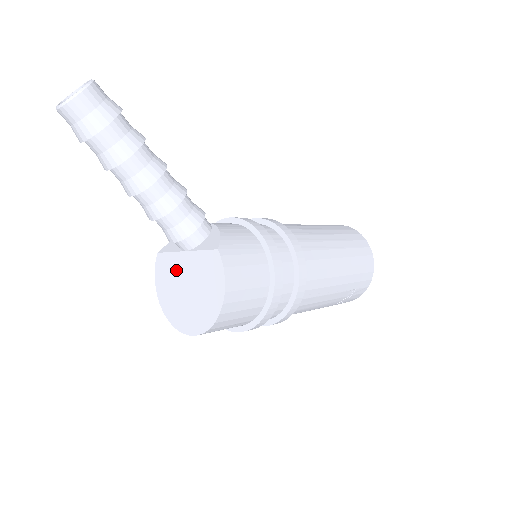
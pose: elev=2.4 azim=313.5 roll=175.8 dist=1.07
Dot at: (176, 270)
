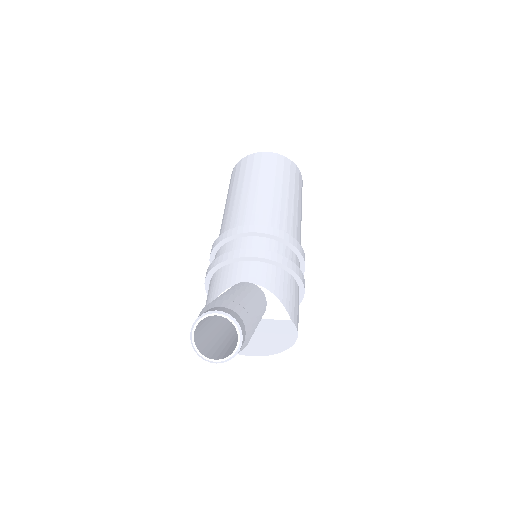
Dot at: occluded
